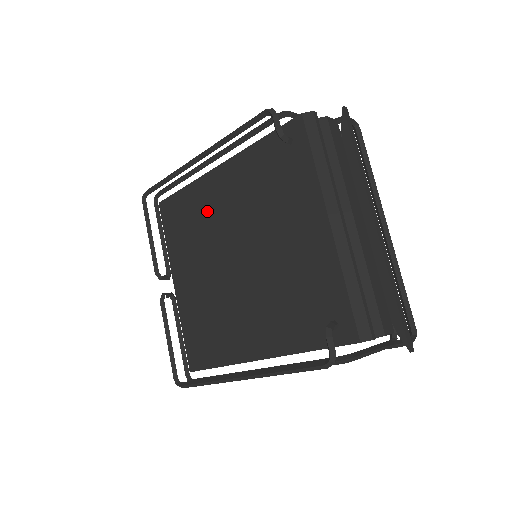
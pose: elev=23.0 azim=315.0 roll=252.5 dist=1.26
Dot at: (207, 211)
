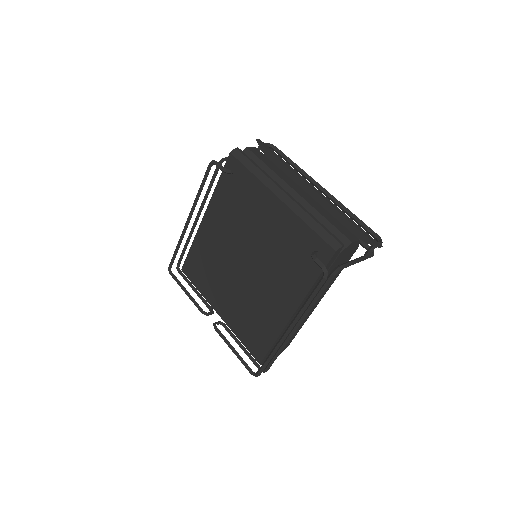
Dot at: (212, 250)
